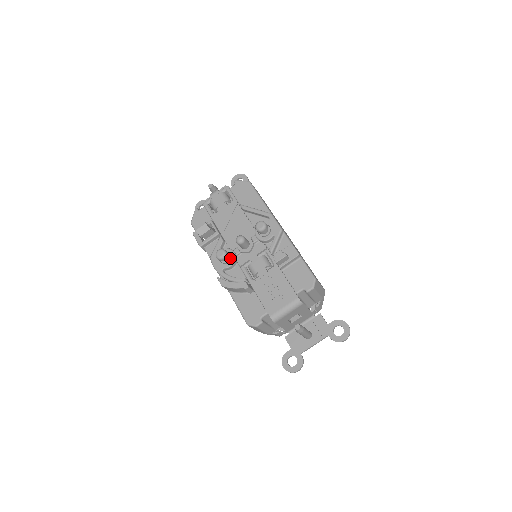
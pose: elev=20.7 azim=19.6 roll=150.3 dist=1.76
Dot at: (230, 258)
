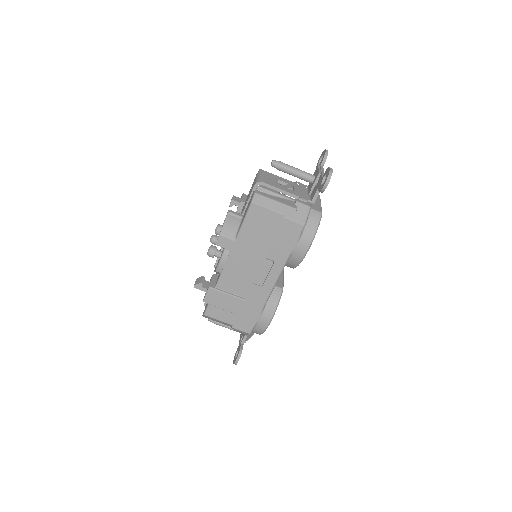
Dot at: occluded
